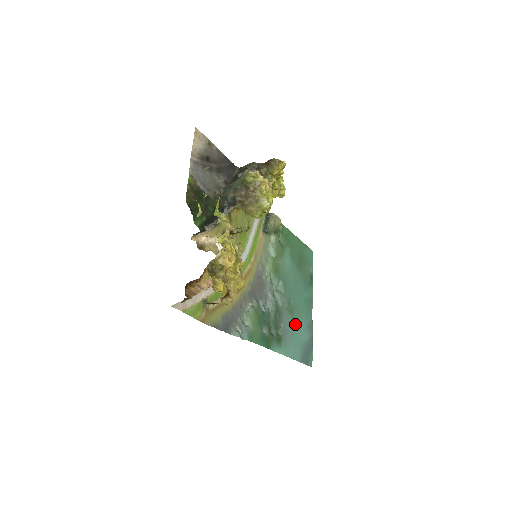
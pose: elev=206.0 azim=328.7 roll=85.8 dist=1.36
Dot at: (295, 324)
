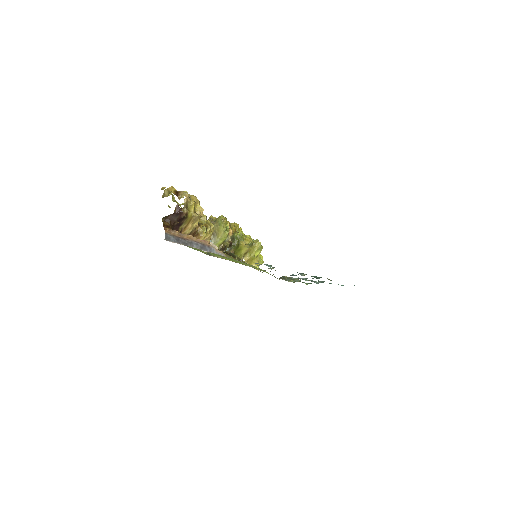
Dot at: occluded
